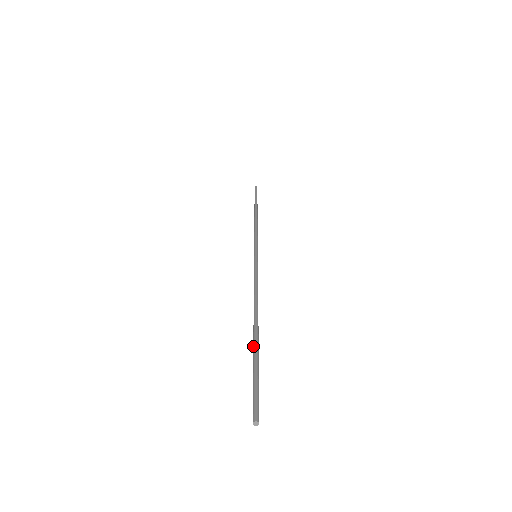
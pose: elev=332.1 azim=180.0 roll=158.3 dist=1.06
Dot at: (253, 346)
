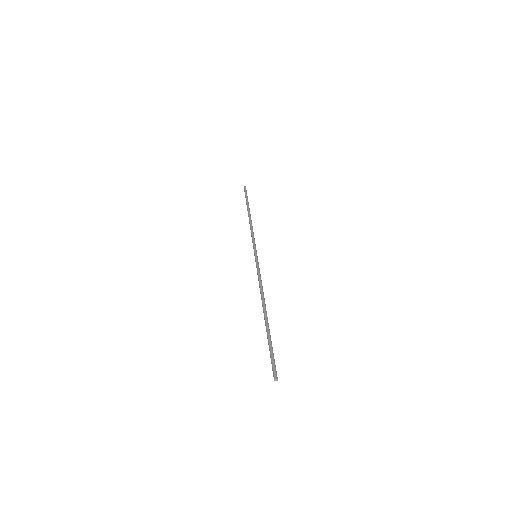
Dot at: (266, 330)
